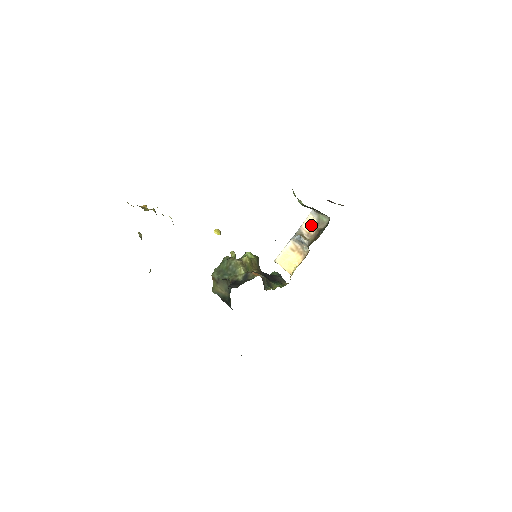
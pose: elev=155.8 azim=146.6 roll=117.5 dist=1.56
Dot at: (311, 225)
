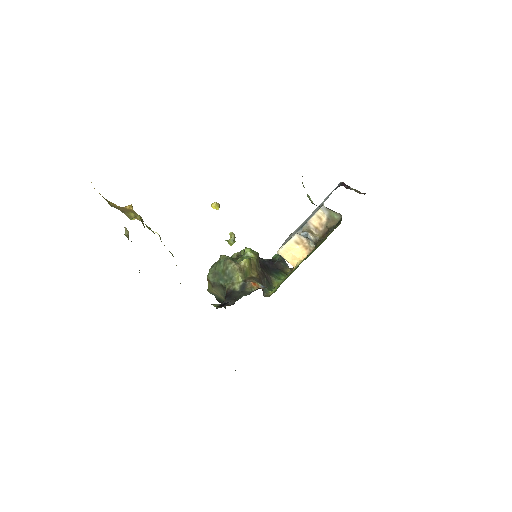
Dot at: (320, 220)
